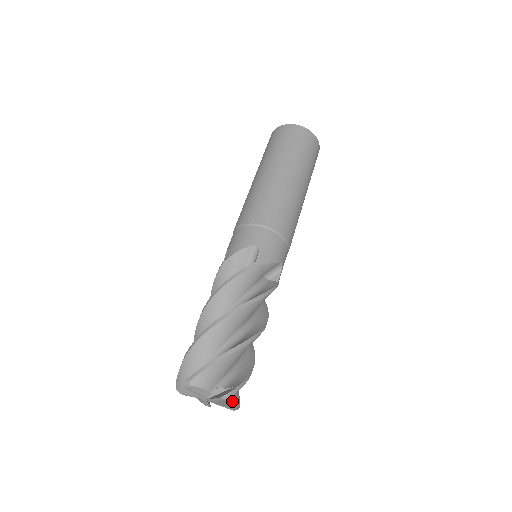
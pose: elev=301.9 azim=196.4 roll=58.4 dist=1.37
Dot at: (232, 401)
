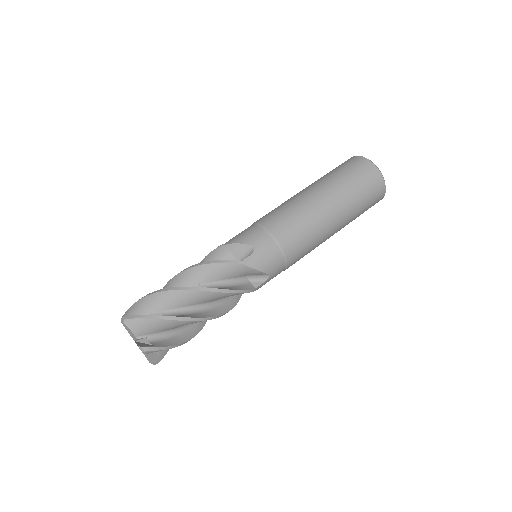
Dot at: (154, 355)
